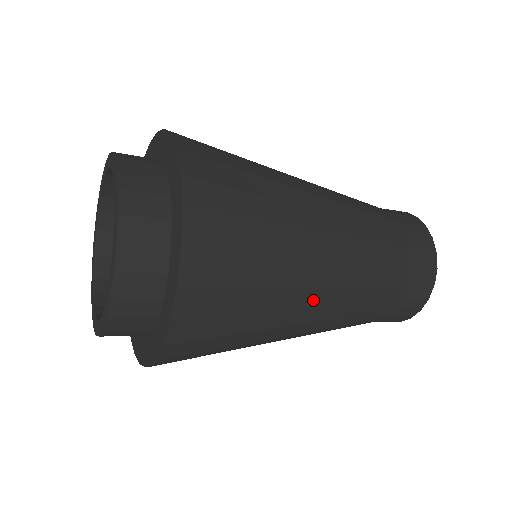
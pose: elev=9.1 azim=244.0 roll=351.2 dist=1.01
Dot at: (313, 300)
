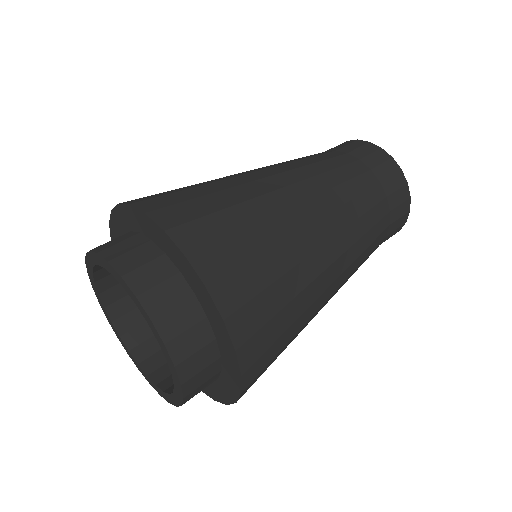
Dot at: occluded
